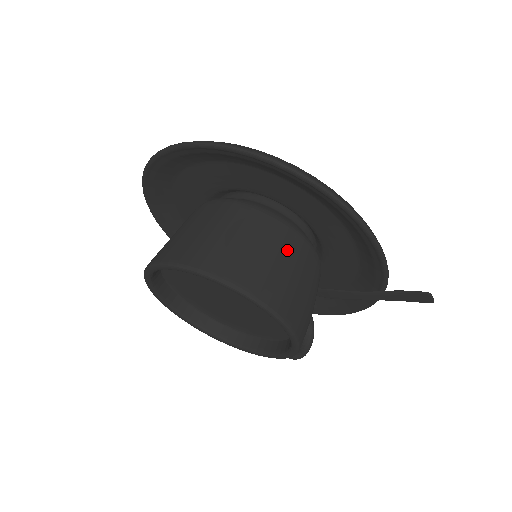
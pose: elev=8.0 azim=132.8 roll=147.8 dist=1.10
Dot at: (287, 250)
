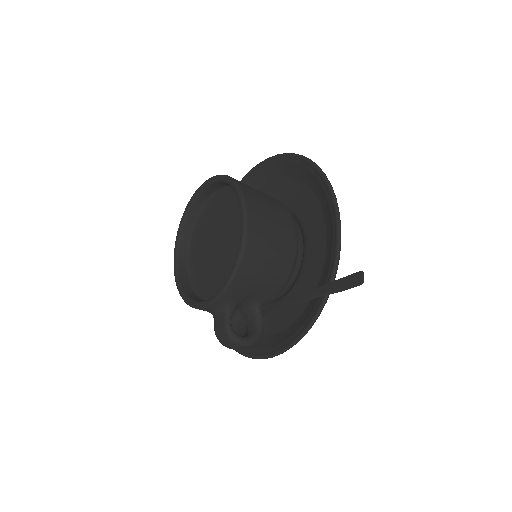
Dot at: (279, 210)
